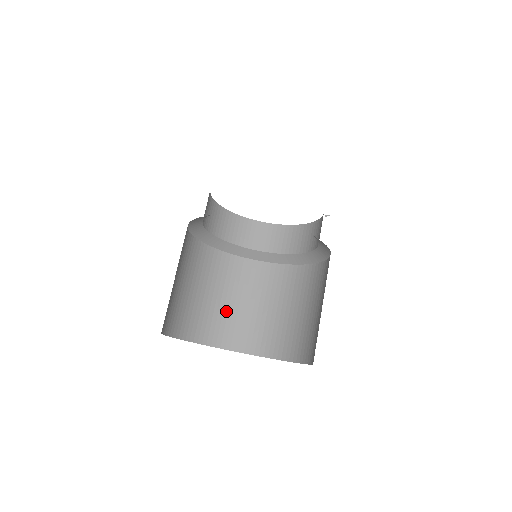
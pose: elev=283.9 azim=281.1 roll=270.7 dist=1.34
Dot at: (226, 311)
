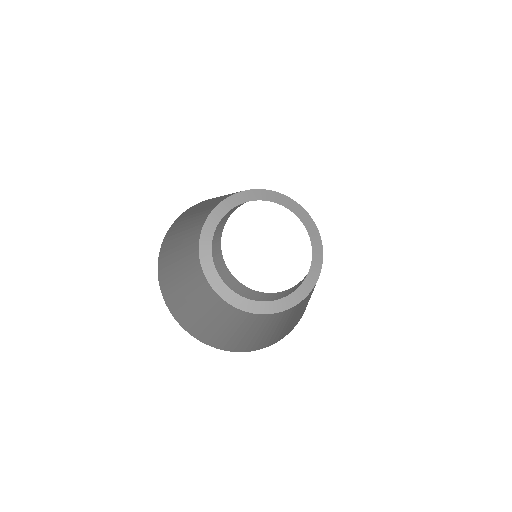
Dot at: (217, 327)
